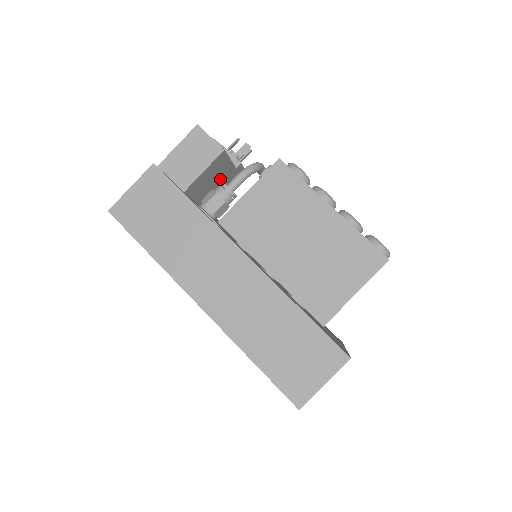
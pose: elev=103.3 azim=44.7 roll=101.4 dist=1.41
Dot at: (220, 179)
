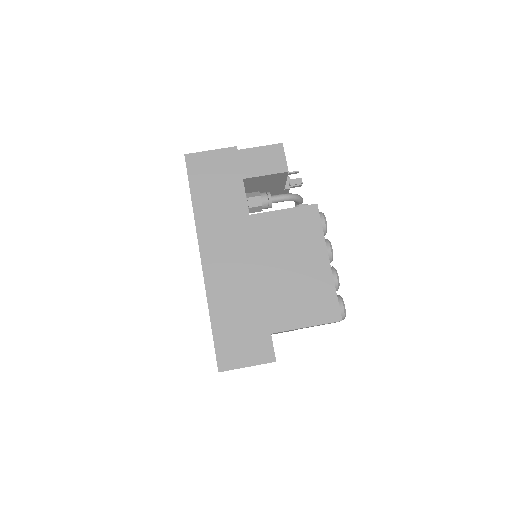
Dot at: (269, 188)
